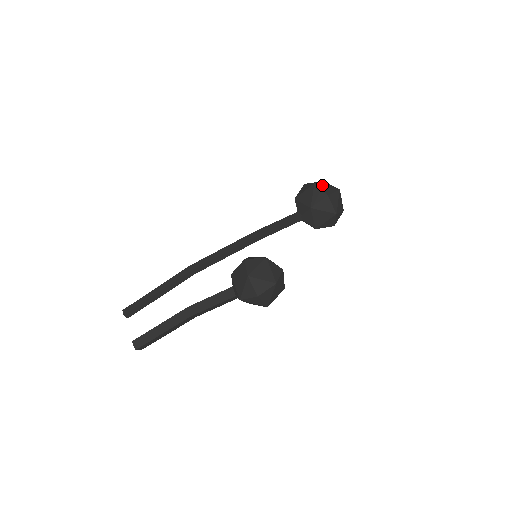
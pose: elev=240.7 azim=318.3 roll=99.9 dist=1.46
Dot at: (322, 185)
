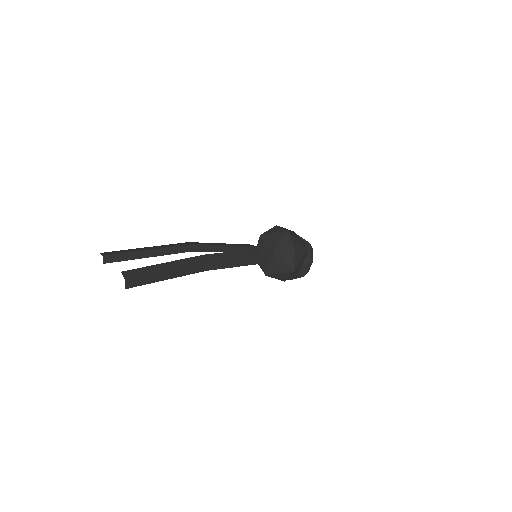
Dot at: occluded
